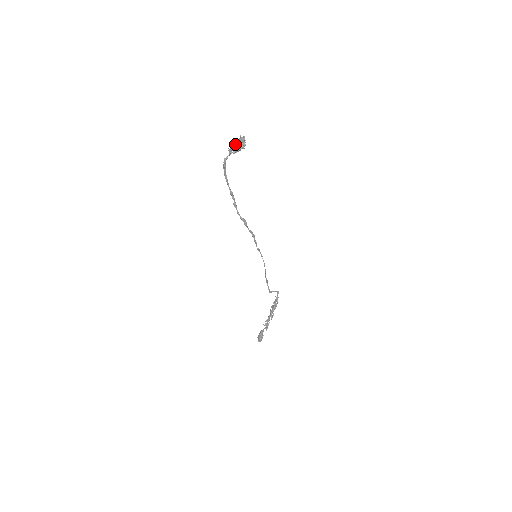
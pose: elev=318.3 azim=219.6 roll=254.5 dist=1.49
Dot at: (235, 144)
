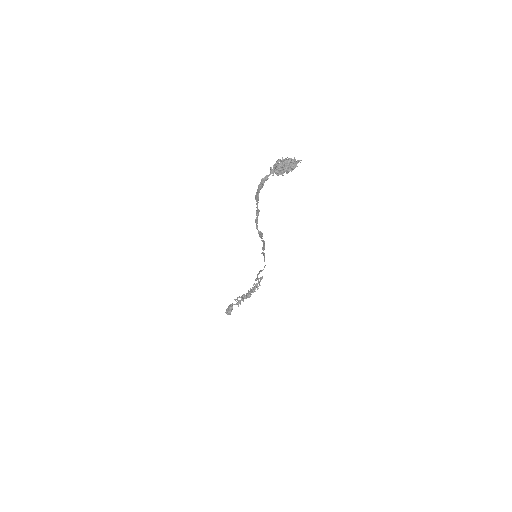
Dot at: (283, 165)
